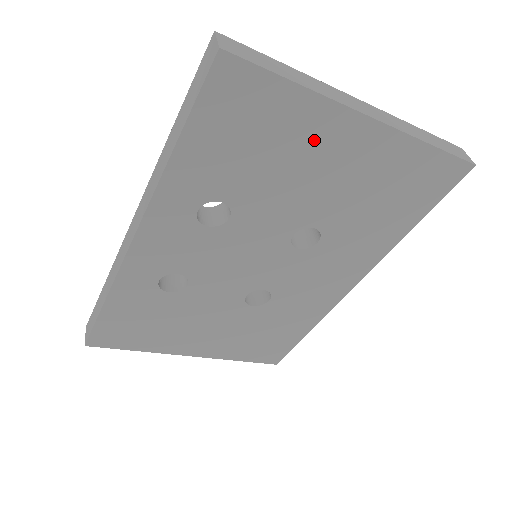
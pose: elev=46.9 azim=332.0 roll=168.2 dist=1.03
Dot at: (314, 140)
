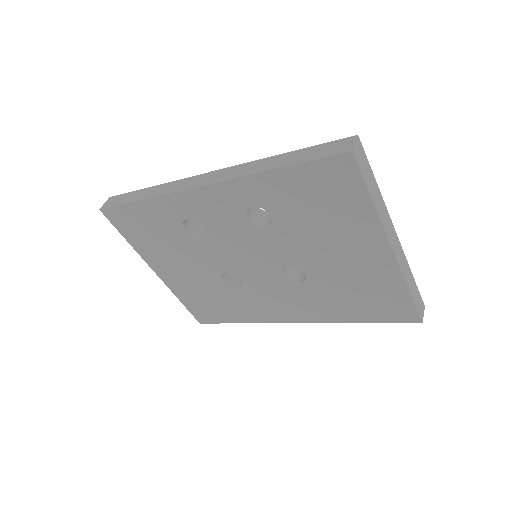
Dot at: (353, 234)
